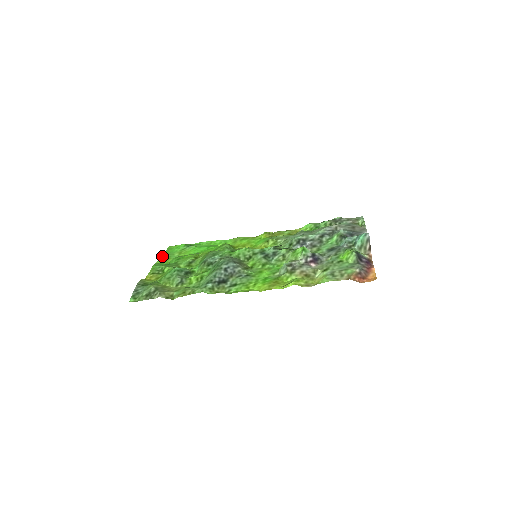
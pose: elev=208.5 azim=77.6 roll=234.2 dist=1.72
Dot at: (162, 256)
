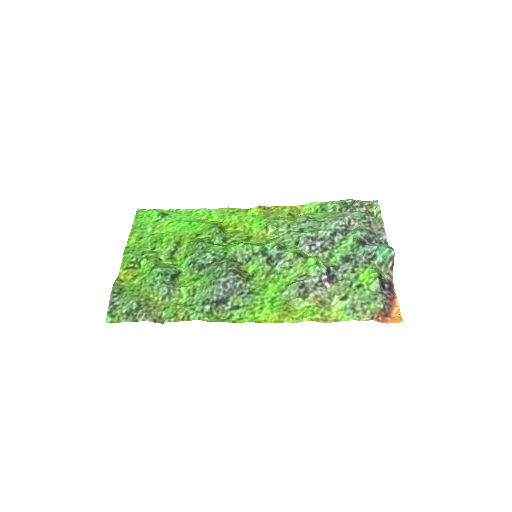
Dot at: (132, 231)
